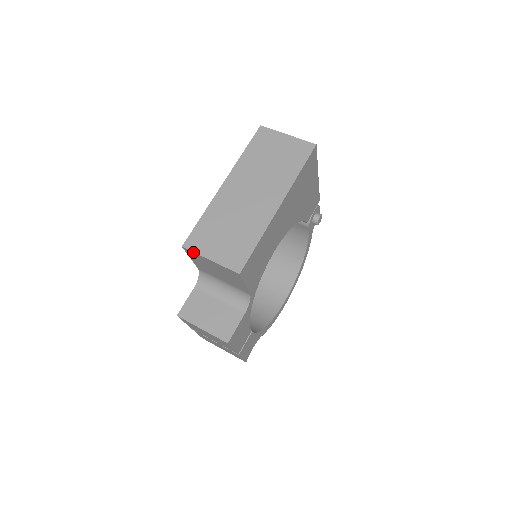
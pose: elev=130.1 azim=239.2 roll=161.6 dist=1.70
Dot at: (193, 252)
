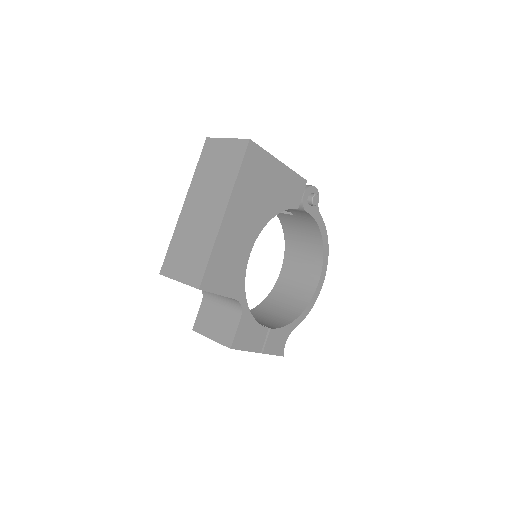
Dot at: occluded
